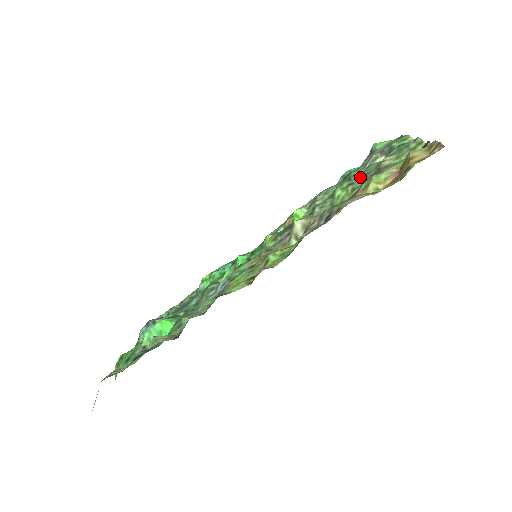
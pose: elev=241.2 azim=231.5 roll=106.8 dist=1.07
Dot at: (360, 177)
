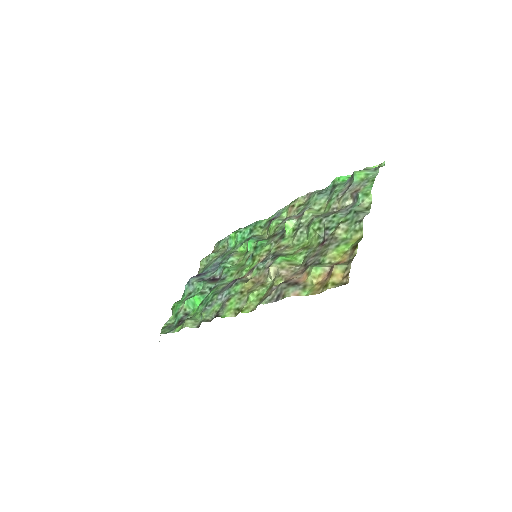
Dot at: (325, 228)
